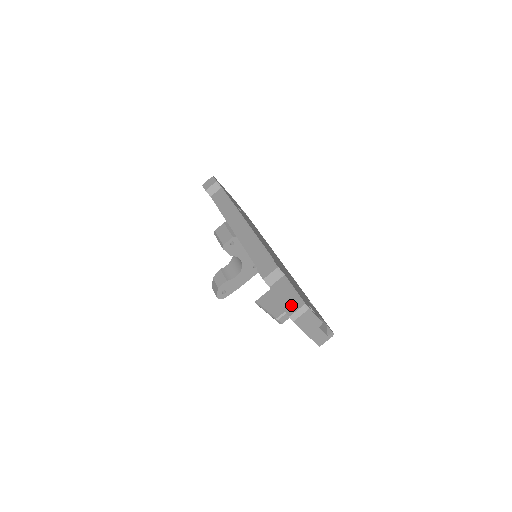
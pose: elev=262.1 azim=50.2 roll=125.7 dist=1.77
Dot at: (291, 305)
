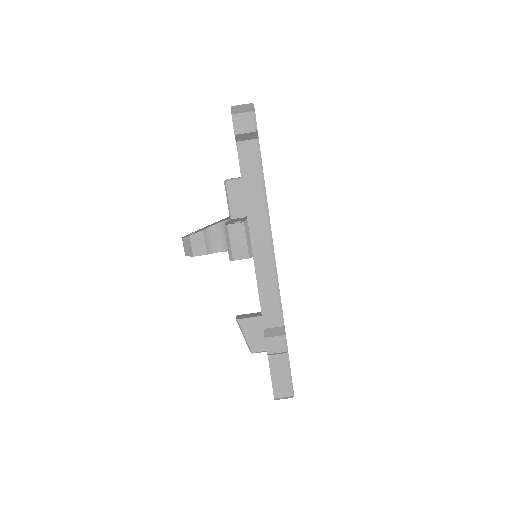
Dot at: (281, 389)
